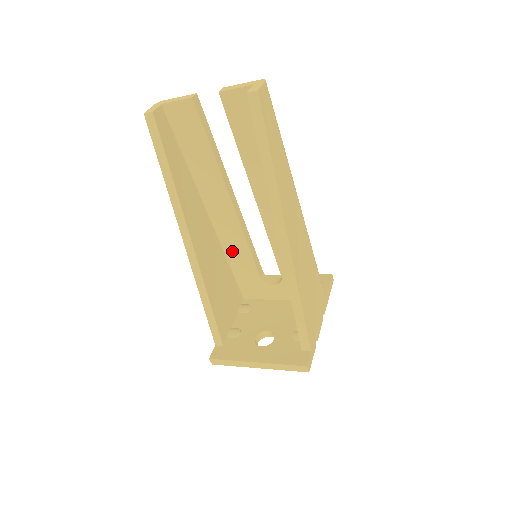
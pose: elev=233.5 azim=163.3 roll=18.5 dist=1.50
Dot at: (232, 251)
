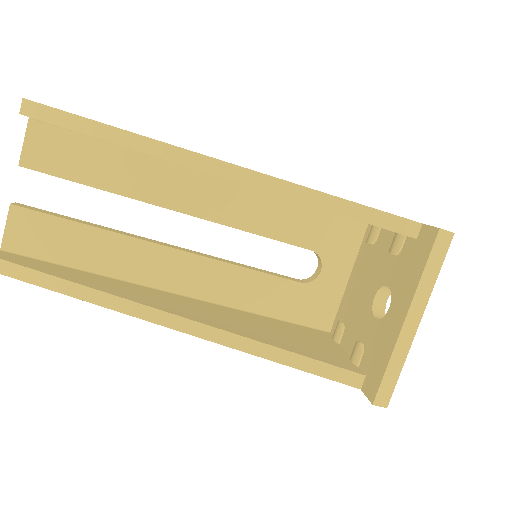
Dot at: (244, 298)
